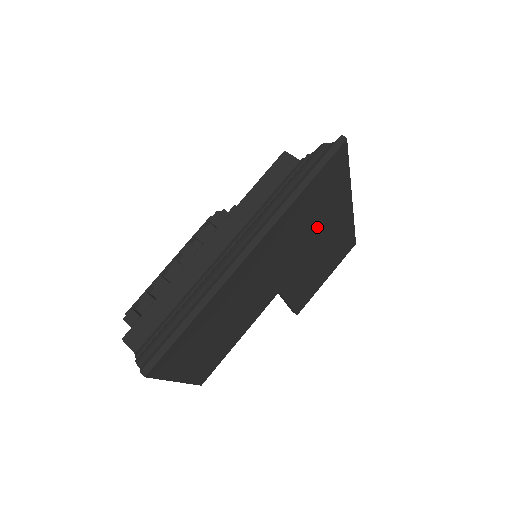
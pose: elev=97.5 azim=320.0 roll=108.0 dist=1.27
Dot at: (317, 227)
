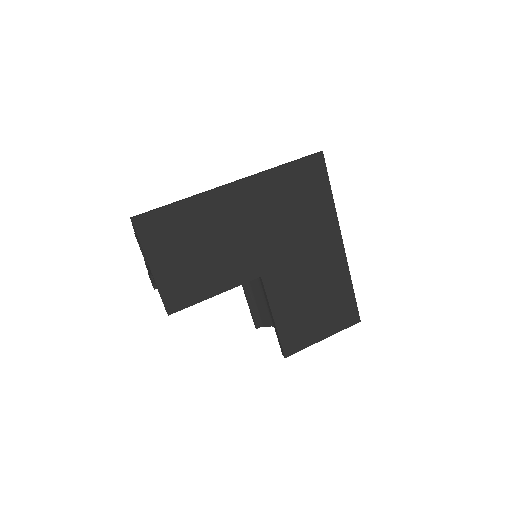
Dot at: (302, 229)
